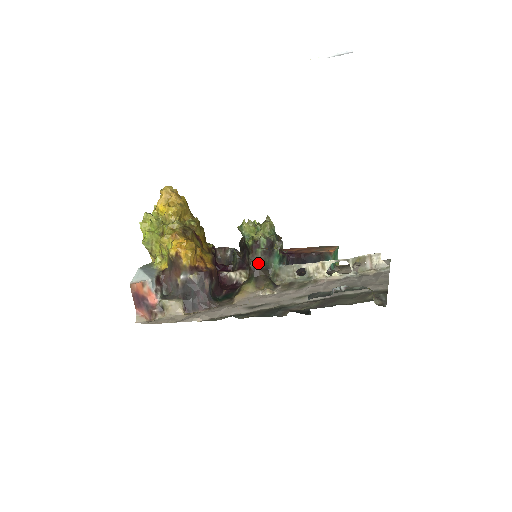
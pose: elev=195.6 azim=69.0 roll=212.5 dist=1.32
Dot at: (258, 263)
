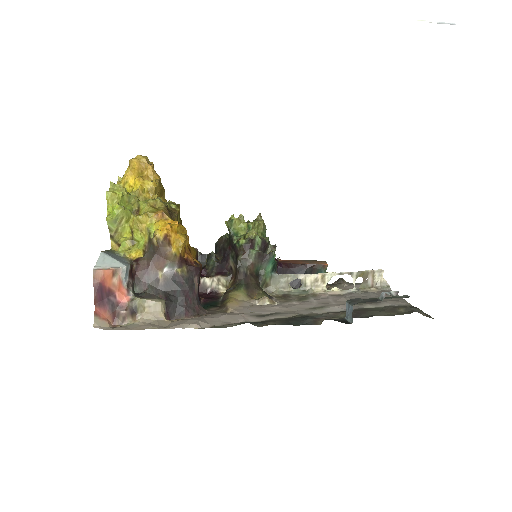
Dot at: (249, 267)
